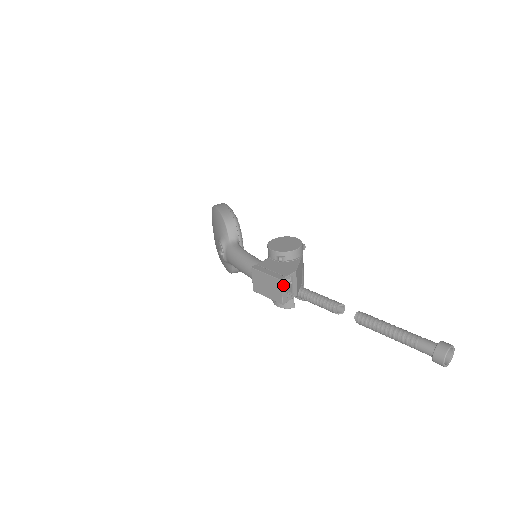
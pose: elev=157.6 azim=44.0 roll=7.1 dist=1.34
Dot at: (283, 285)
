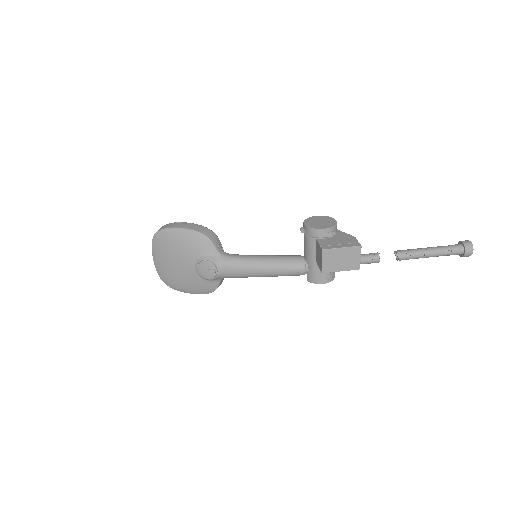
Dot at: (360, 250)
